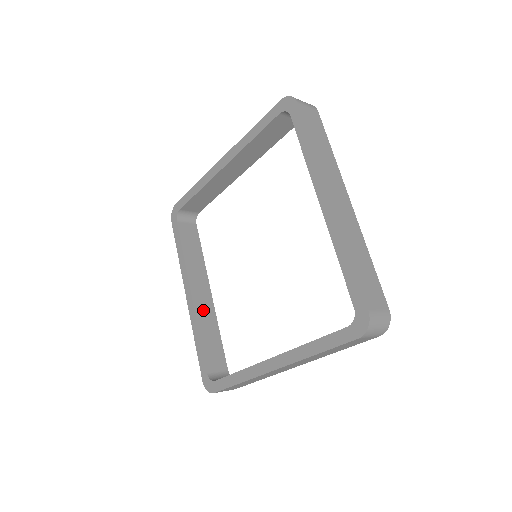
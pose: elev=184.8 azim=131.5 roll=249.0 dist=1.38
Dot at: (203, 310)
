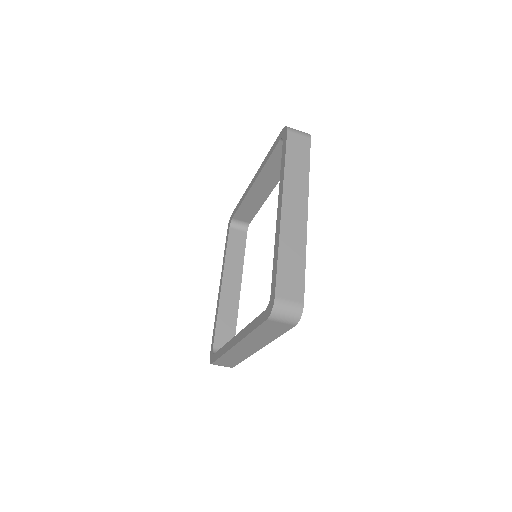
Dot at: (228, 299)
